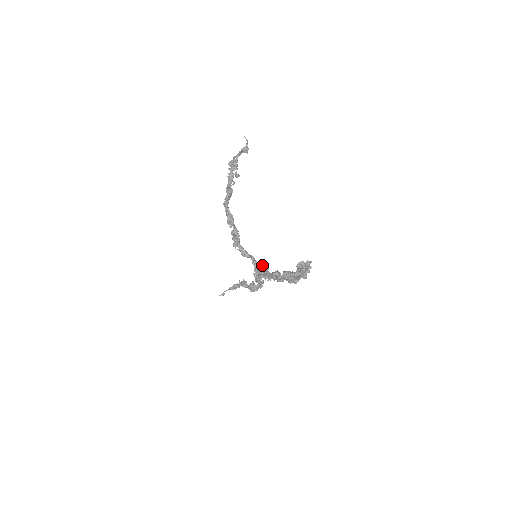
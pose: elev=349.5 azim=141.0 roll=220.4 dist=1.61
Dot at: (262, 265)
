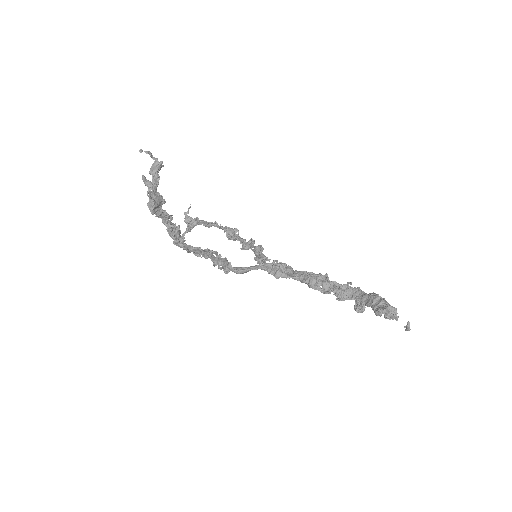
Dot at: (279, 271)
